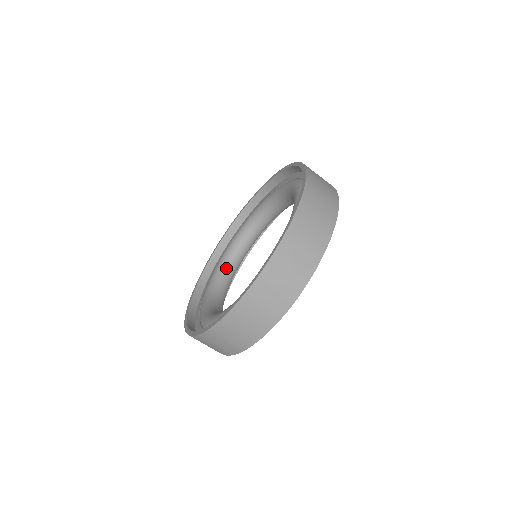
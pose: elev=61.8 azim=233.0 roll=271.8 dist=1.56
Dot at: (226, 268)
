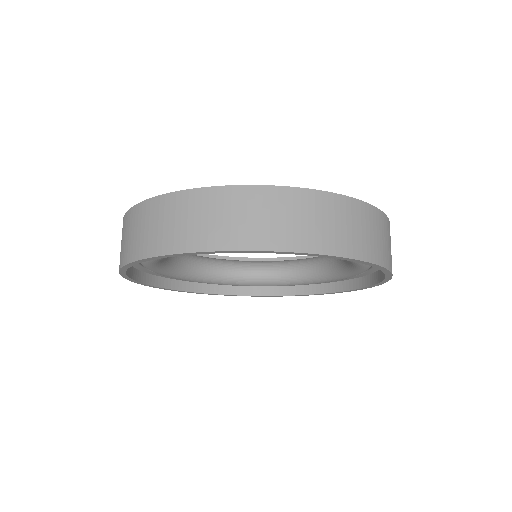
Dot at: (181, 257)
